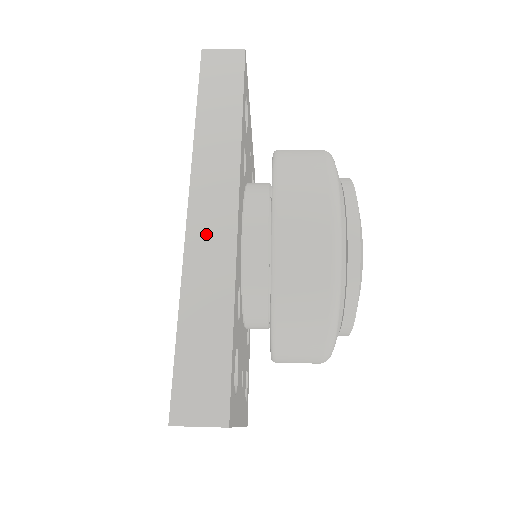
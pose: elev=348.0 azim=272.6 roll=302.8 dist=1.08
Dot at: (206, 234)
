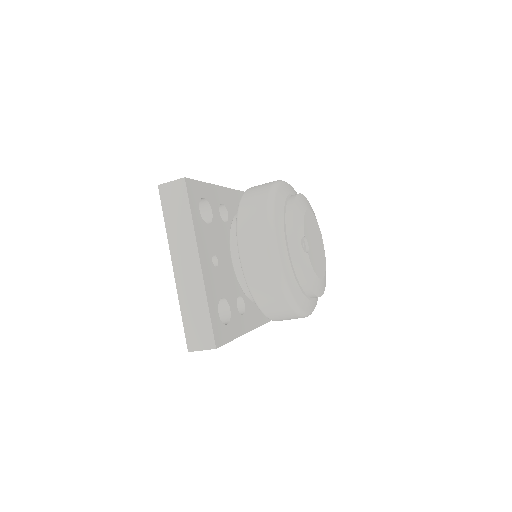
Dot at: occluded
